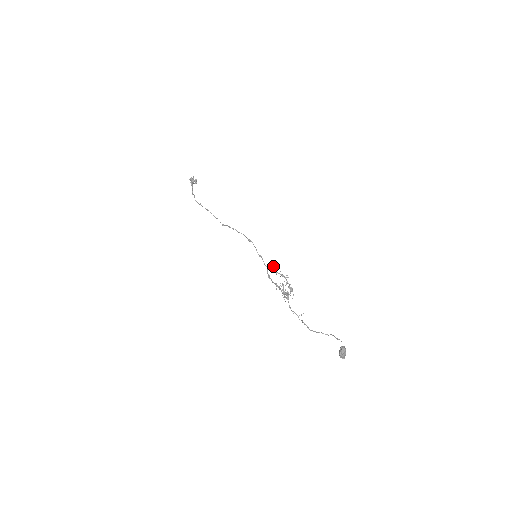
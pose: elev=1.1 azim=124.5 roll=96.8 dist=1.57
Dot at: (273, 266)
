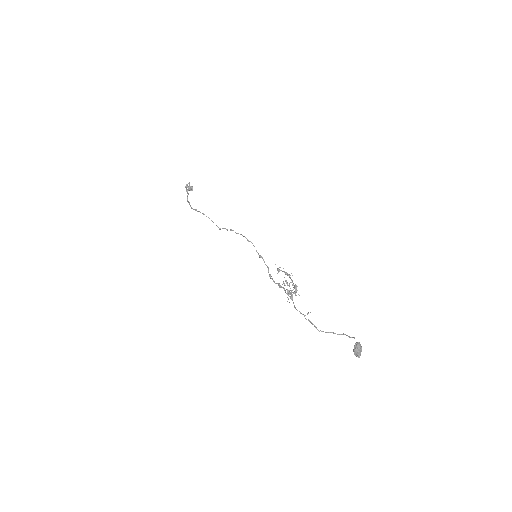
Dot at: (275, 264)
